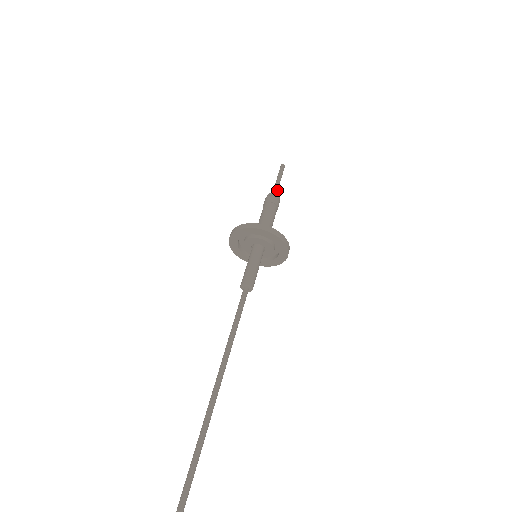
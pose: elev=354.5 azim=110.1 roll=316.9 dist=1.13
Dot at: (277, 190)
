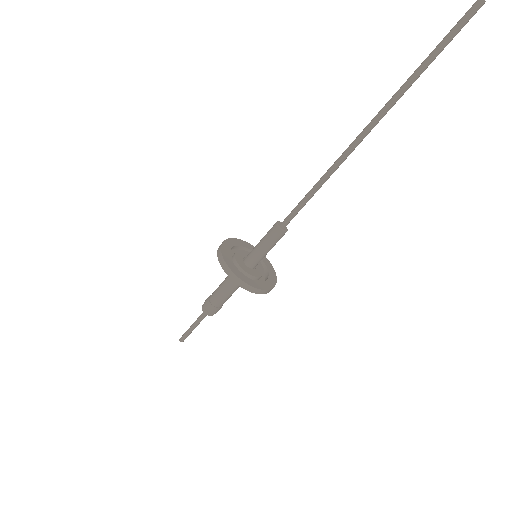
Dot at: (204, 317)
